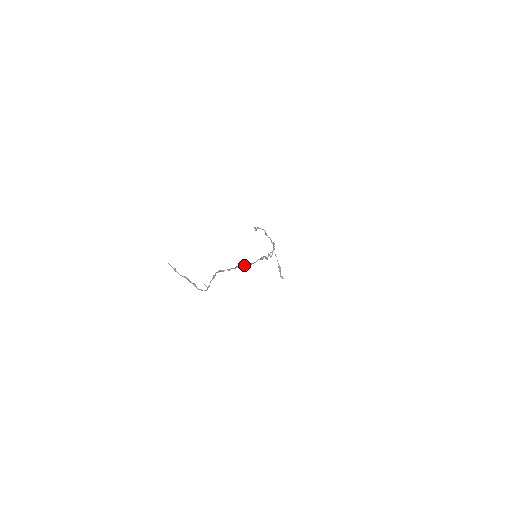
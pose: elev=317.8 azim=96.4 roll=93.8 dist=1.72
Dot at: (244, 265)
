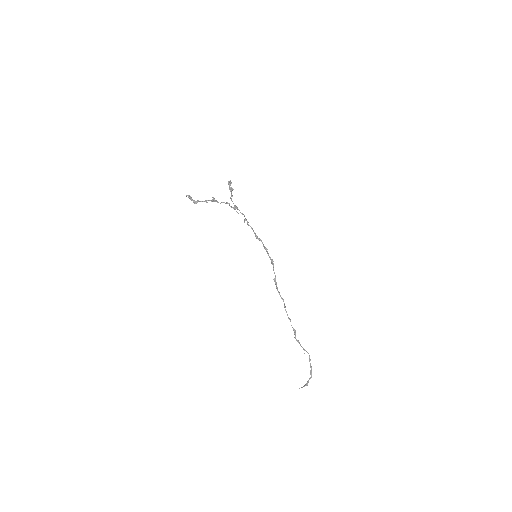
Dot at: (279, 293)
